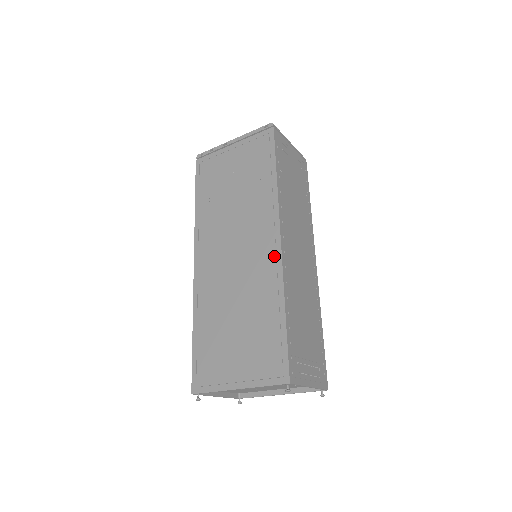
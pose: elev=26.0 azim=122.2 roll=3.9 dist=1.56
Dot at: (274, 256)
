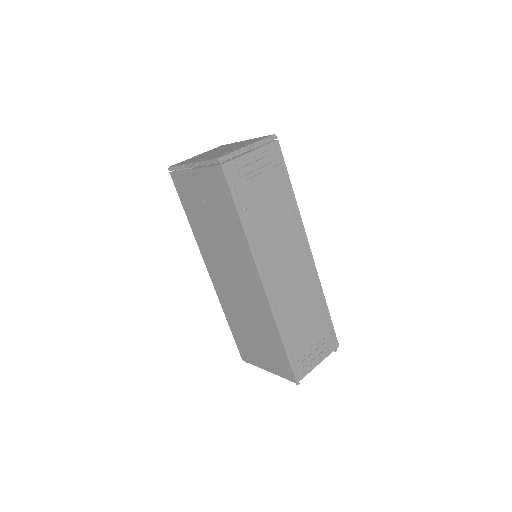
Dot at: (262, 296)
